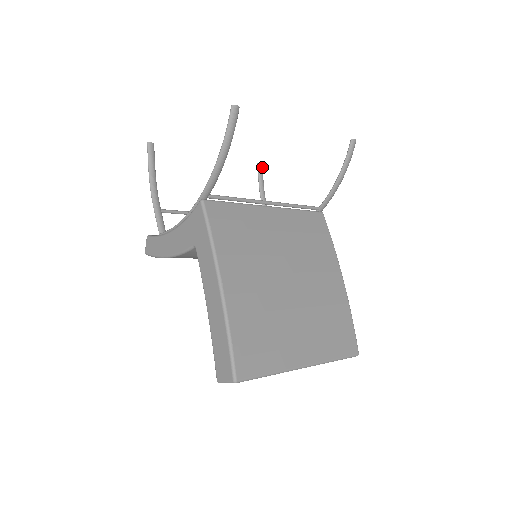
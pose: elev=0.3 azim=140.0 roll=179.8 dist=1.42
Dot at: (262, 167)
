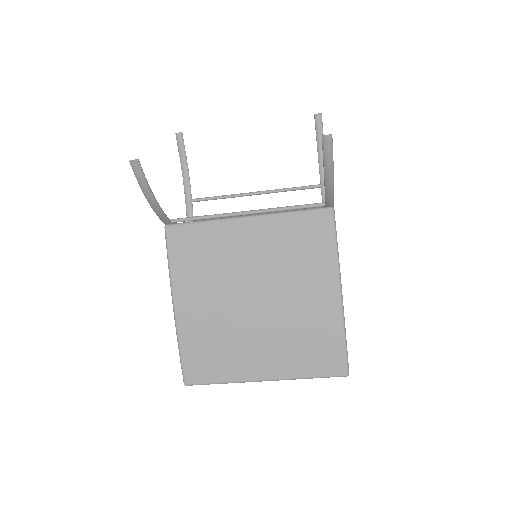
Dot at: (321, 118)
